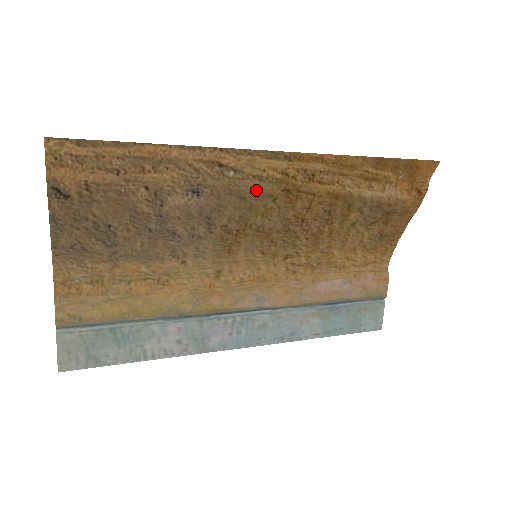
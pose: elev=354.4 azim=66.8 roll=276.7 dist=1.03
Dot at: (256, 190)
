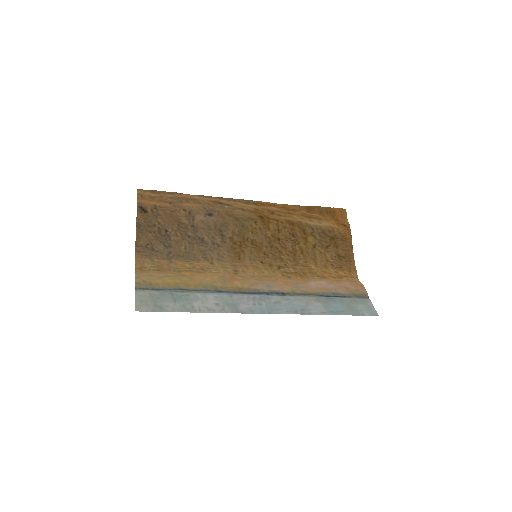
Dot at: (243, 215)
